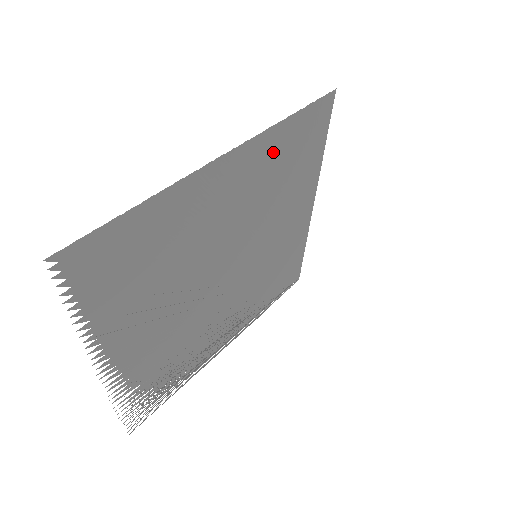
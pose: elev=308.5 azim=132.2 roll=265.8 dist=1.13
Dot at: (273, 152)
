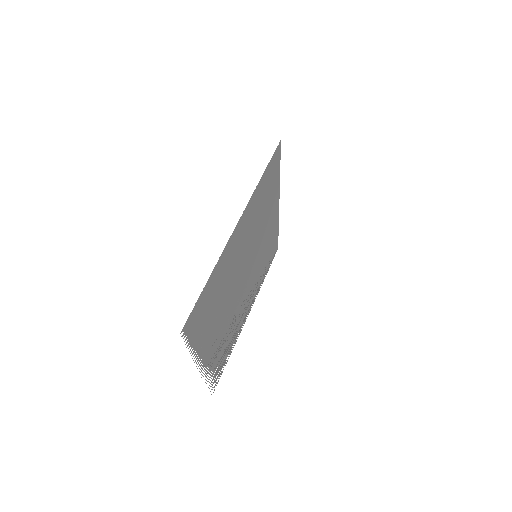
Dot at: (257, 200)
